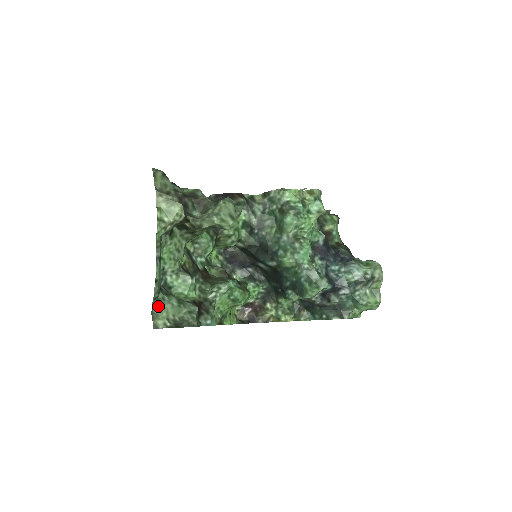
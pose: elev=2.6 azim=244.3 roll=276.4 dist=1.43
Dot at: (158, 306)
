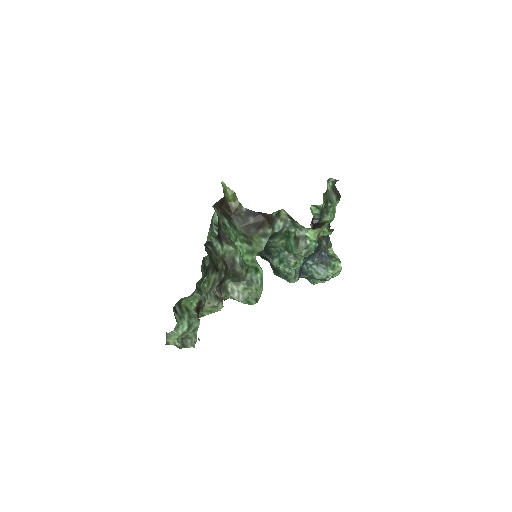
Dot at: occluded
